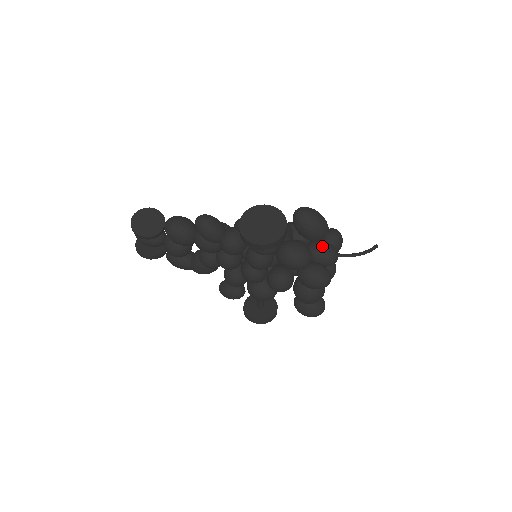
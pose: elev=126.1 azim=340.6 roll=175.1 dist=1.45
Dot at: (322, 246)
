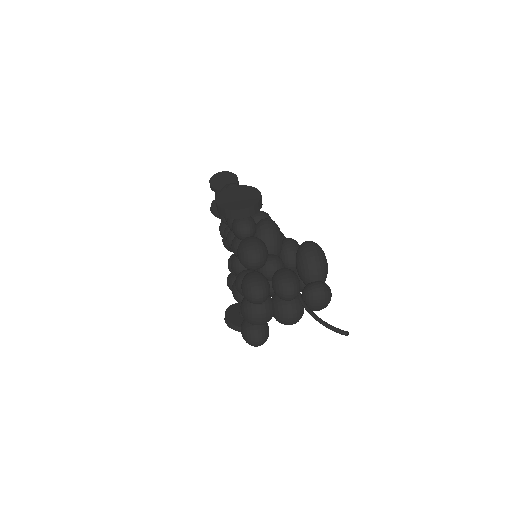
Dot at: (286, 273)
